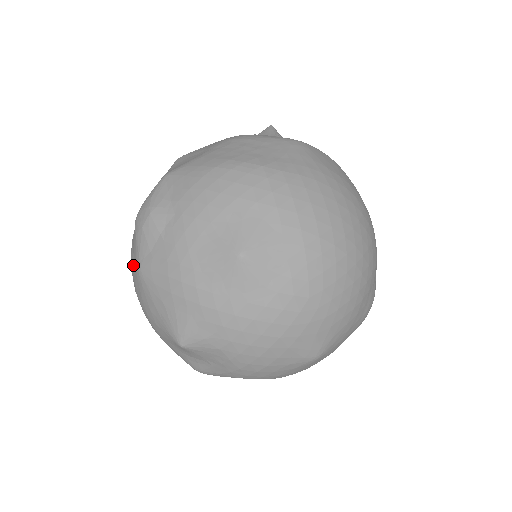
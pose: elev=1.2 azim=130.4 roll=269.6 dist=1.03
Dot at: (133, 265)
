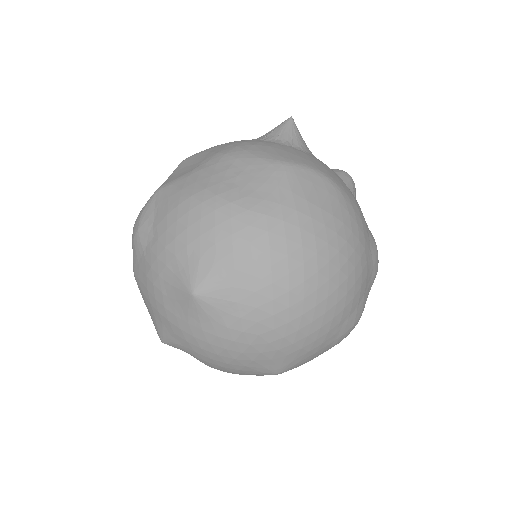
Dot at: occluded
